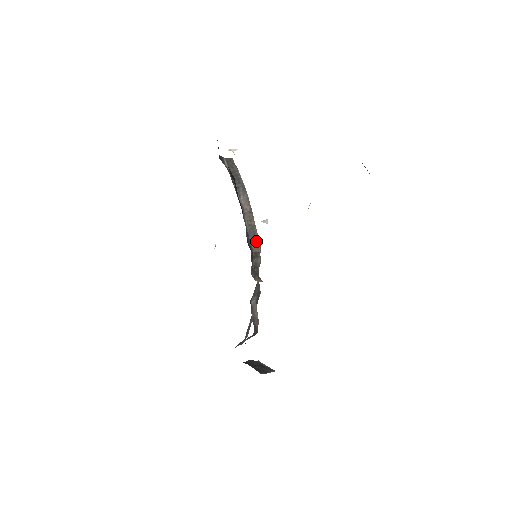
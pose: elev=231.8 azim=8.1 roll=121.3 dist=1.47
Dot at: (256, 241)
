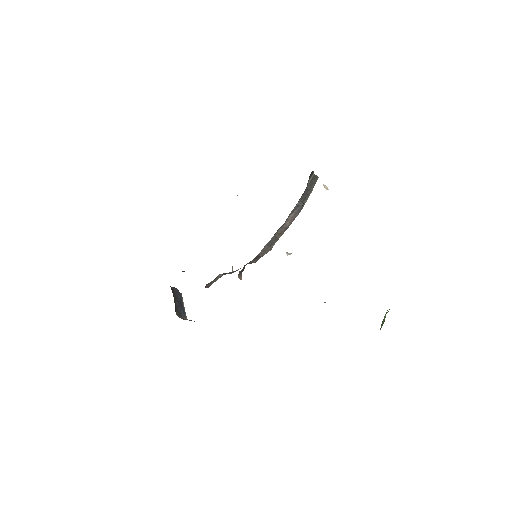
Dot at: (267, 249)
